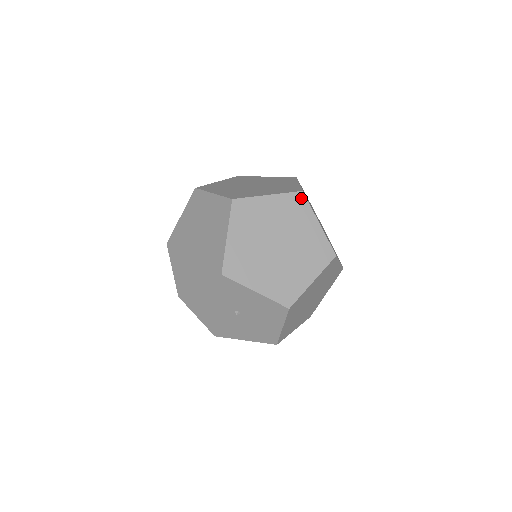
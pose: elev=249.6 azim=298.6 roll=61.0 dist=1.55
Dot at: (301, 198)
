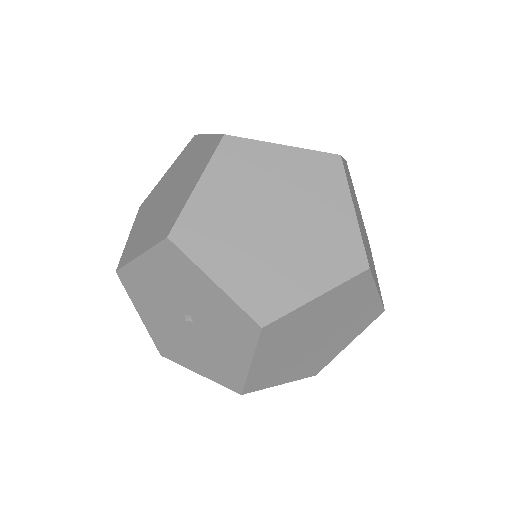
Dot at: (335, 164)
